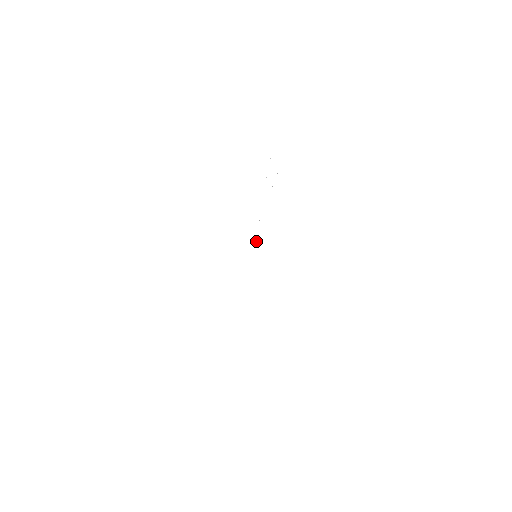
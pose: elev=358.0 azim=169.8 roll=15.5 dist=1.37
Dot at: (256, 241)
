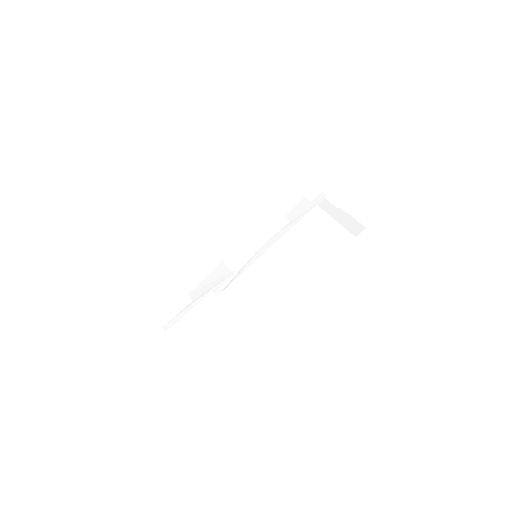
Dot at: (264, 247)
